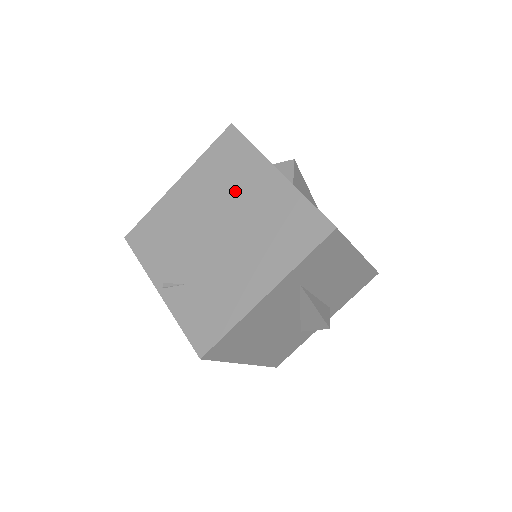
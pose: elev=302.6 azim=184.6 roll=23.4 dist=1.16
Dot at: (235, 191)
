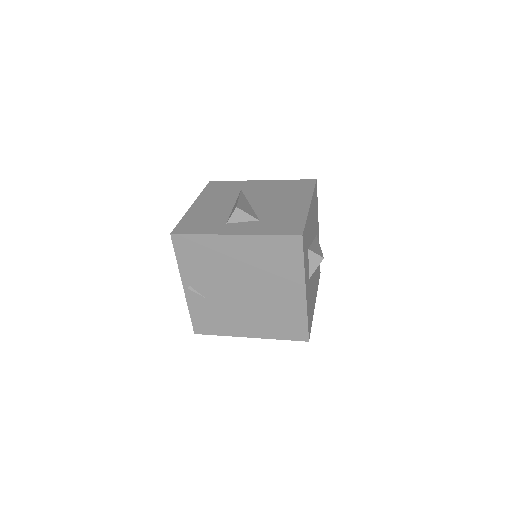
Dot at: (271, 279)
